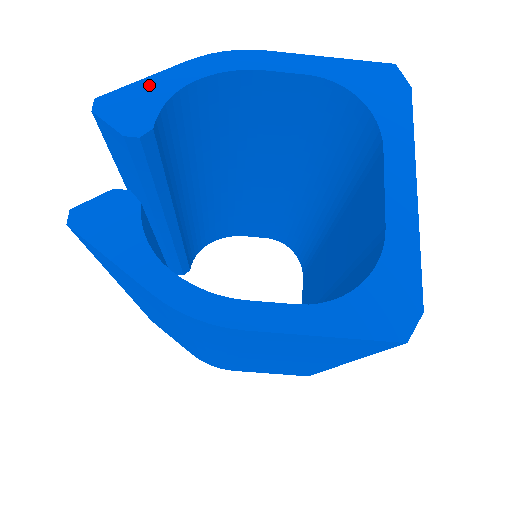
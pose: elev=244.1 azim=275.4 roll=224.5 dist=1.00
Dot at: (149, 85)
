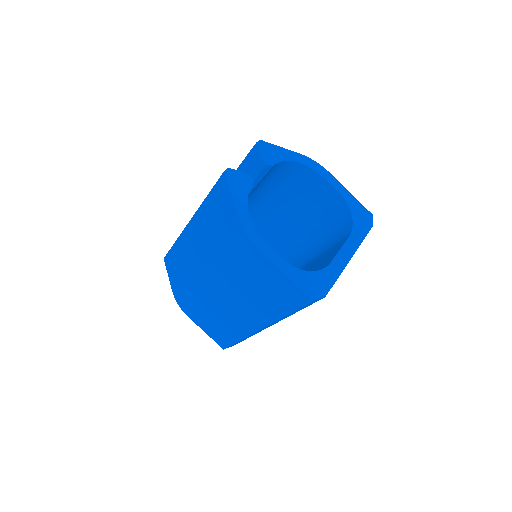
Dot at: (282, 151)
